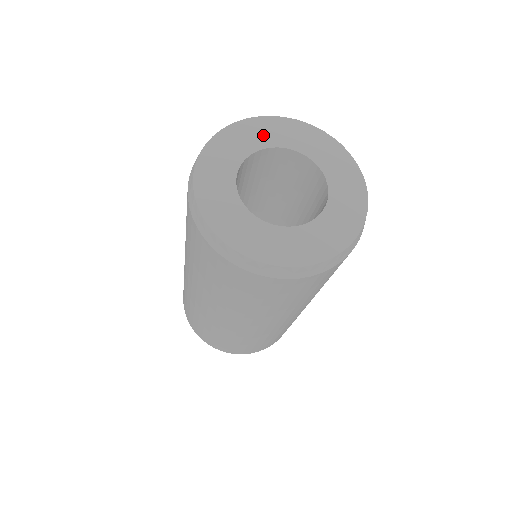
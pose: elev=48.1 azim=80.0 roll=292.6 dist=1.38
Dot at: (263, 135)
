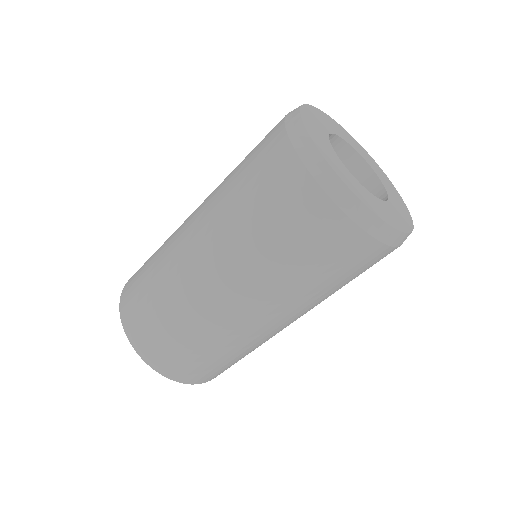
Dot at: (349, 139)
